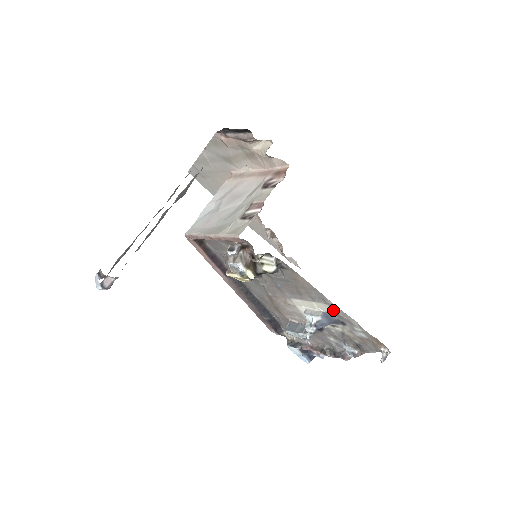
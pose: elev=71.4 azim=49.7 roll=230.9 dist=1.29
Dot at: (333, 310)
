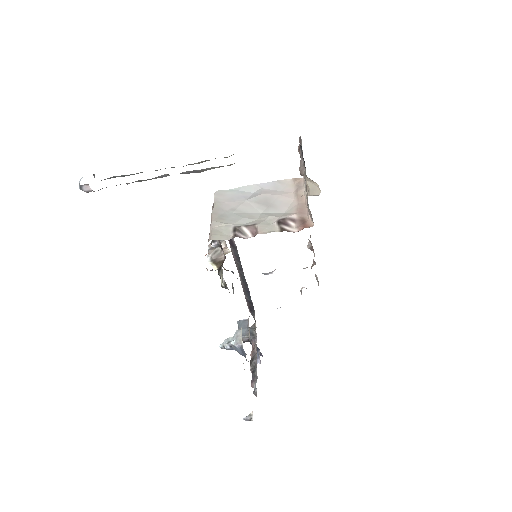
Dot at: occluded
